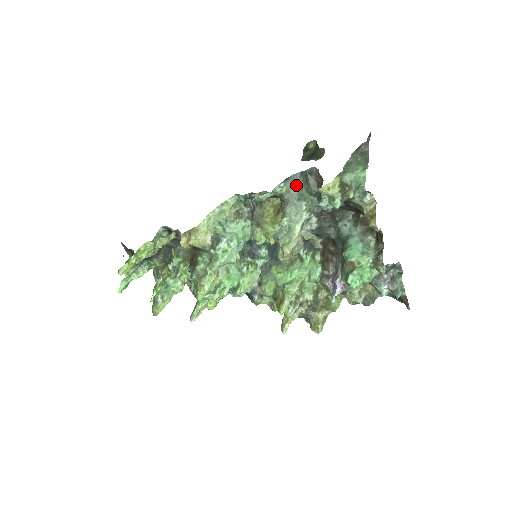
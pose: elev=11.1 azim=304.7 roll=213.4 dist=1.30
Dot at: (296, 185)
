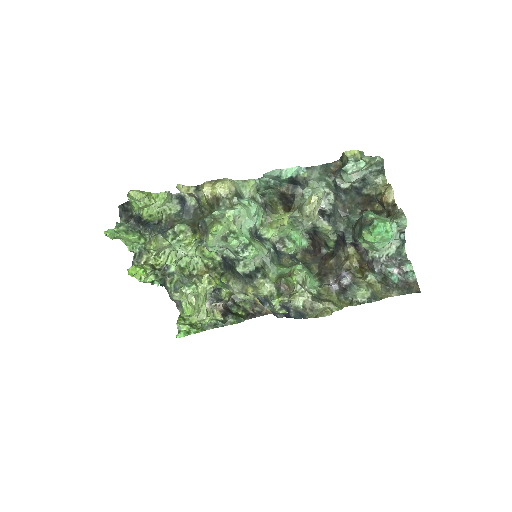
Dot at: (316, 173)
